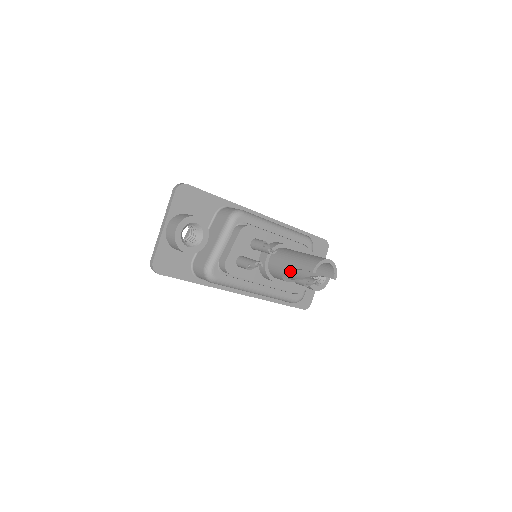
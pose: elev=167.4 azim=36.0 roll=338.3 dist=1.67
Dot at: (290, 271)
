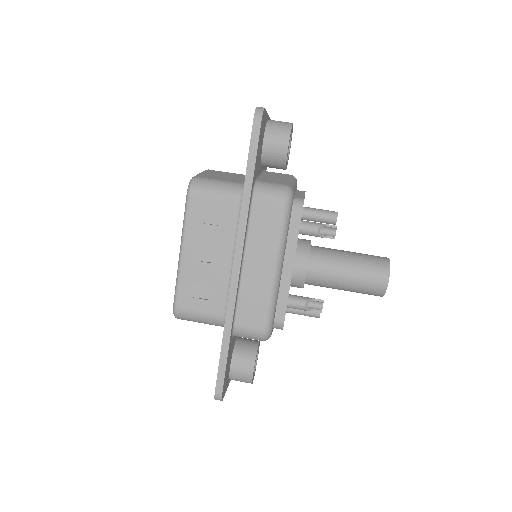
Dot at: occluded
